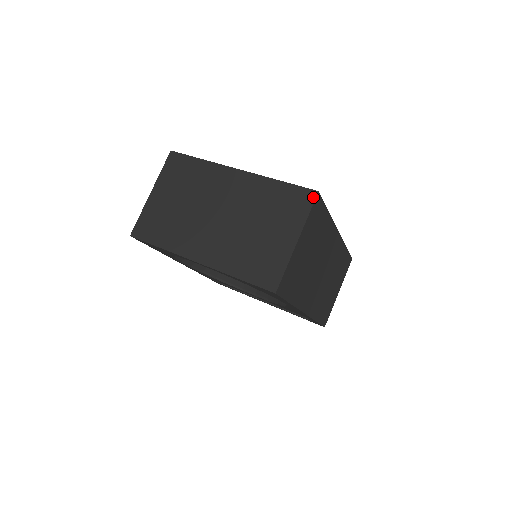
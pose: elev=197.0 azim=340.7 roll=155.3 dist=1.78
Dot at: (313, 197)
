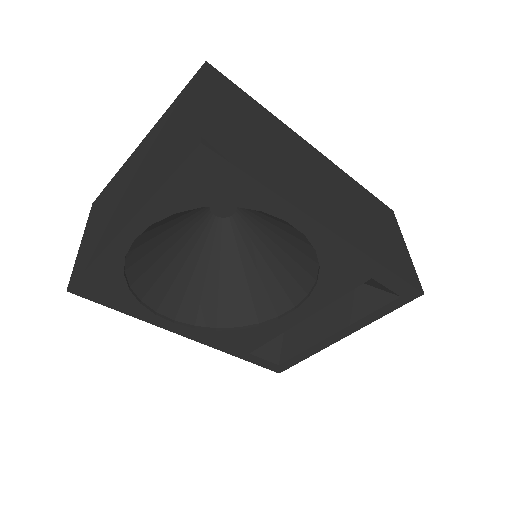
Dot at: (203, 68)
